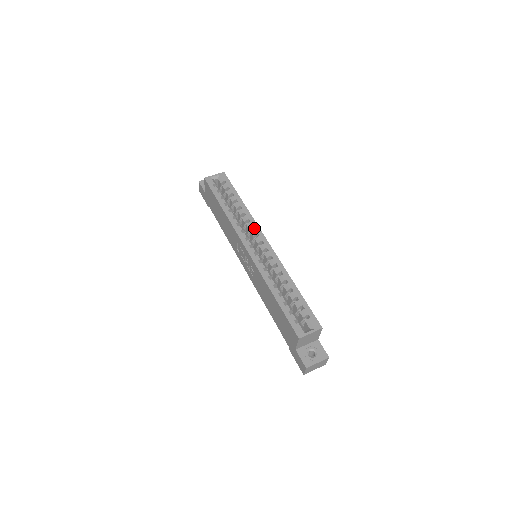
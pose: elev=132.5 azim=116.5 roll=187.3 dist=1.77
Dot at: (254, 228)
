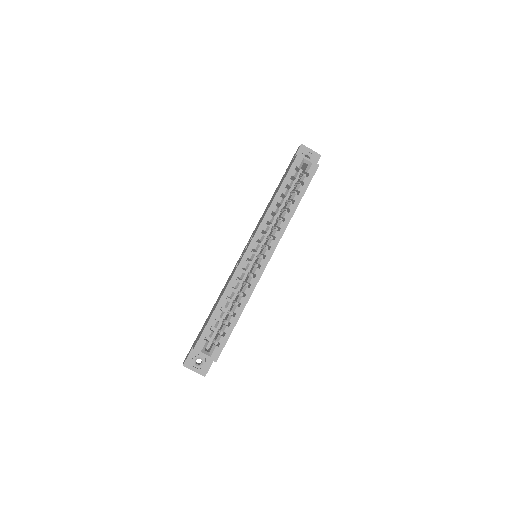
Dot at: (275, 239)
